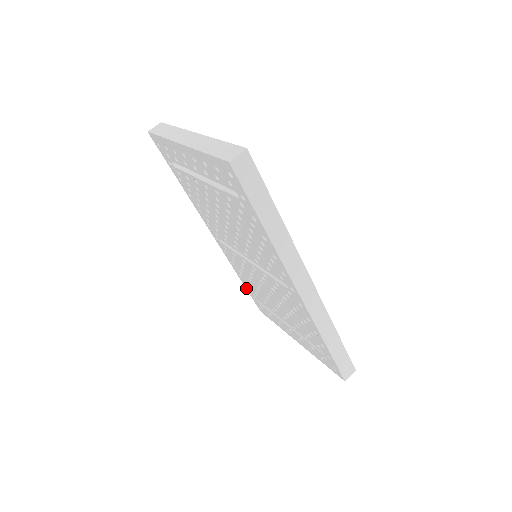
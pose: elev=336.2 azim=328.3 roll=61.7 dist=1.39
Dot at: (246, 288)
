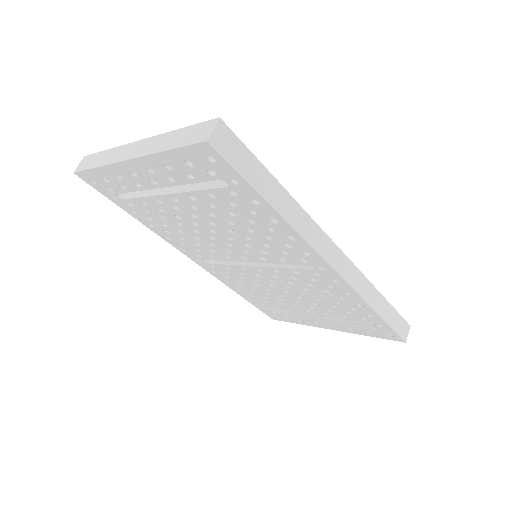
Dot at: (249, 301)
